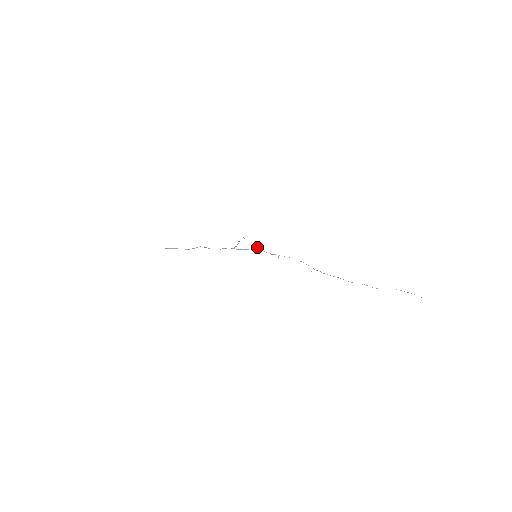
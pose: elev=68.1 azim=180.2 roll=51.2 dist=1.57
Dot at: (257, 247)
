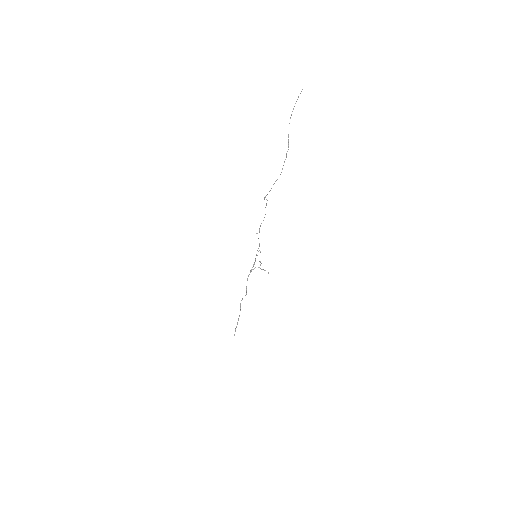
Dot at: (260, 252)
